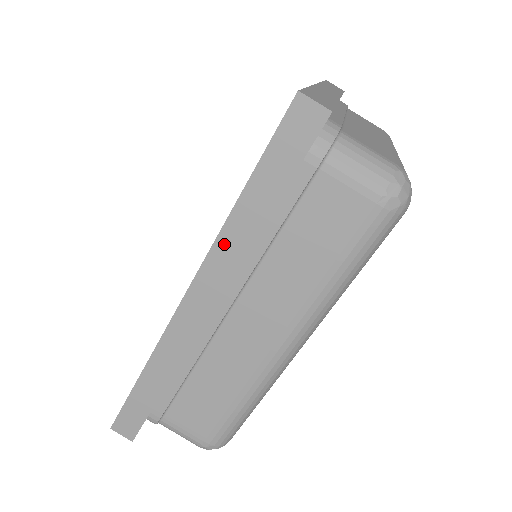
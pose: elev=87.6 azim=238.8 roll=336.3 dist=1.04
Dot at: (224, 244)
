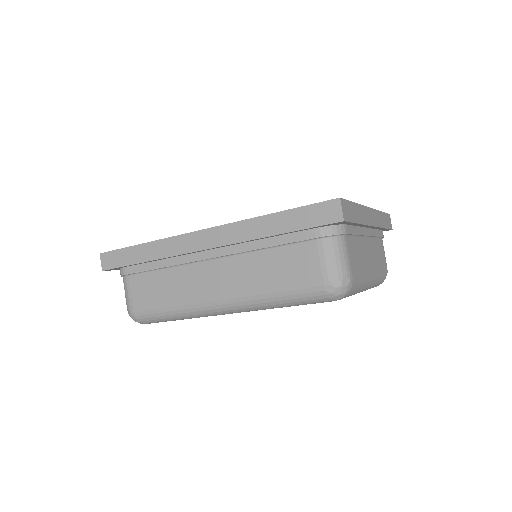
Dot at: (244, 226)
